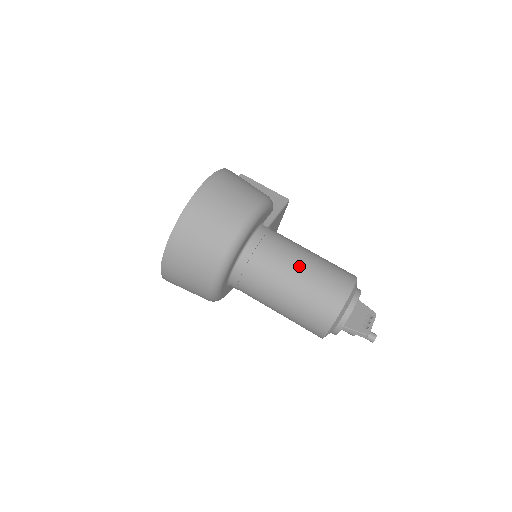
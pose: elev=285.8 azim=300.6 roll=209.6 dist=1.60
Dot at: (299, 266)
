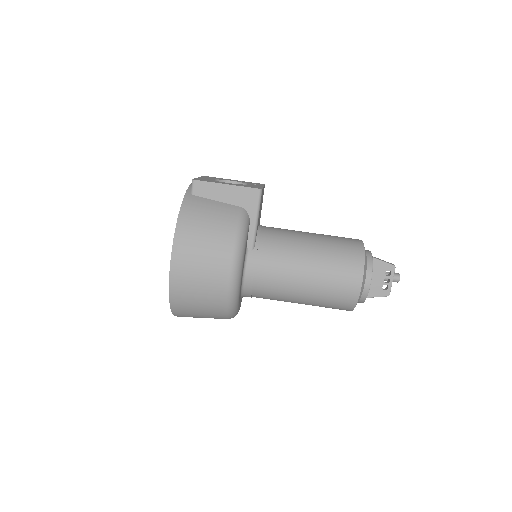
Dot at: (301, 288)
